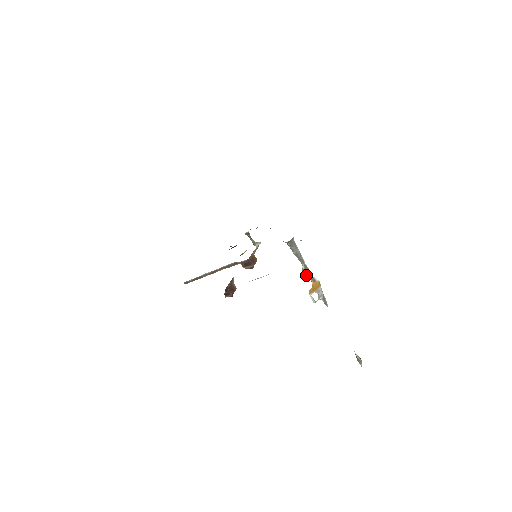
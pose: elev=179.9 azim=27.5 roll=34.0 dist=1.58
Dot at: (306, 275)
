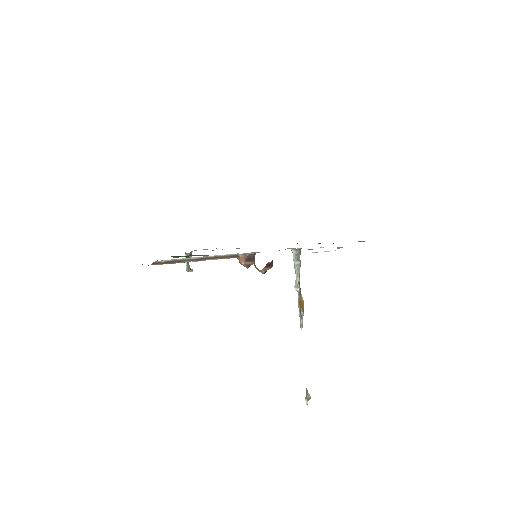
Dot at: (298, 289)
